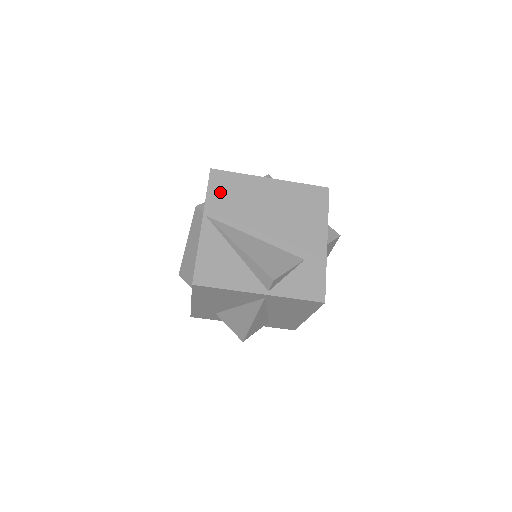
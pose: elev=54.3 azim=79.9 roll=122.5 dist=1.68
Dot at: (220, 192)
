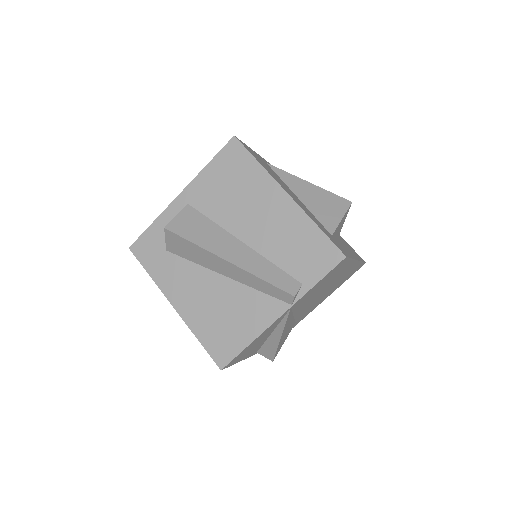
Dot at: occluded
